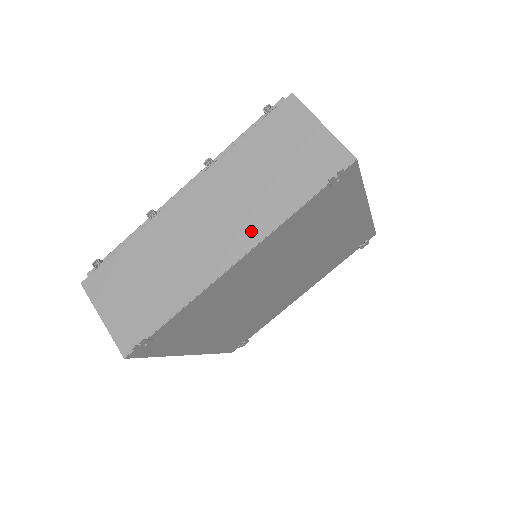
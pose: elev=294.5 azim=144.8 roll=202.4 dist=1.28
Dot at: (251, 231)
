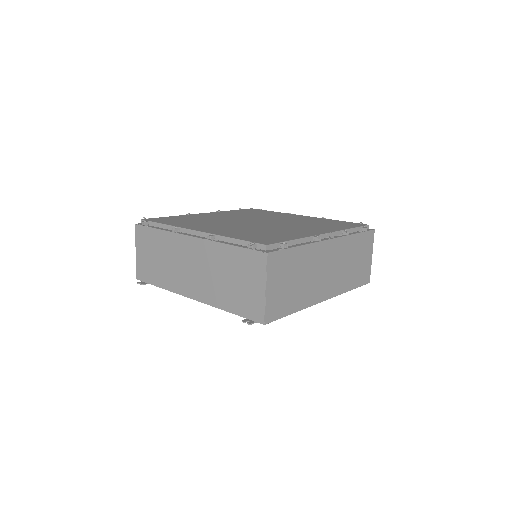
Dot at: (205, 295)
